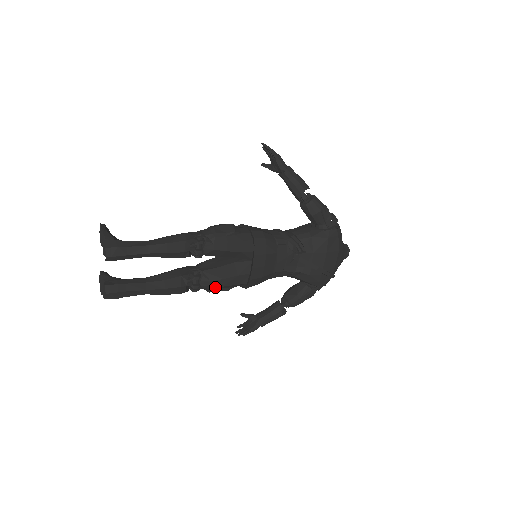
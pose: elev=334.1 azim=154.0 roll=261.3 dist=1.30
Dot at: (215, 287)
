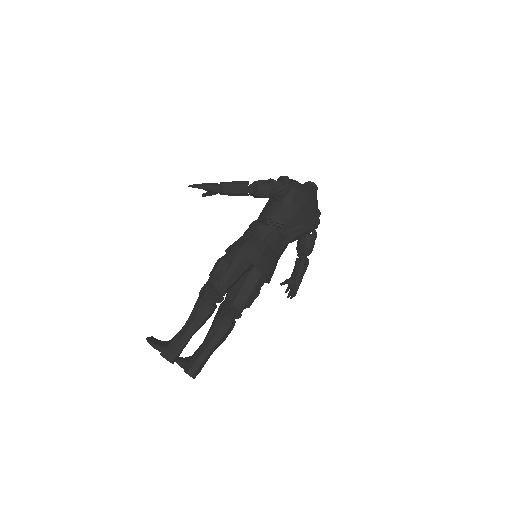
Dot at: (249, 303)
